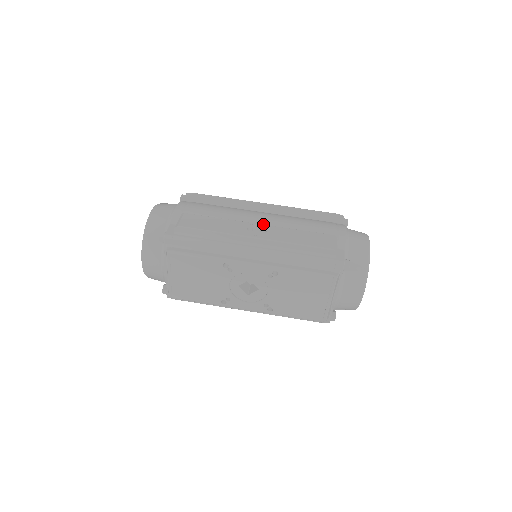
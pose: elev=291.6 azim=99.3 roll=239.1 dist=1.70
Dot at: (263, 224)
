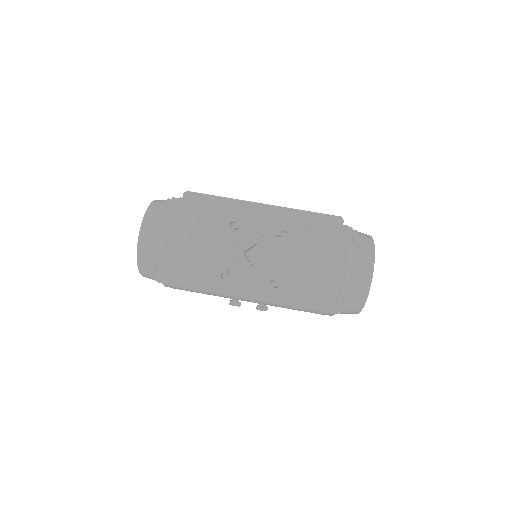
Dot at: occluded
